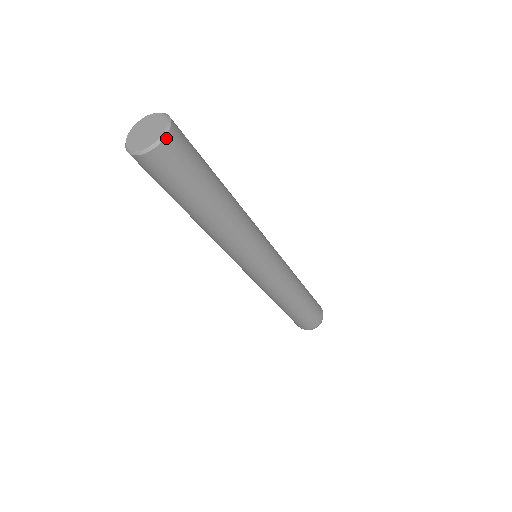
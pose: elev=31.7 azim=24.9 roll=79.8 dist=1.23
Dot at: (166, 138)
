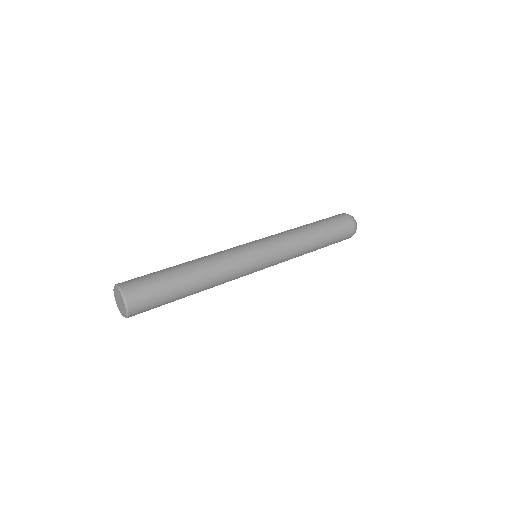
Dot at: (129, 311)
